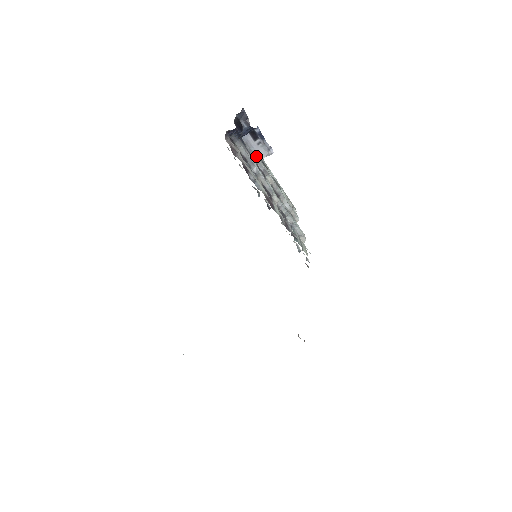
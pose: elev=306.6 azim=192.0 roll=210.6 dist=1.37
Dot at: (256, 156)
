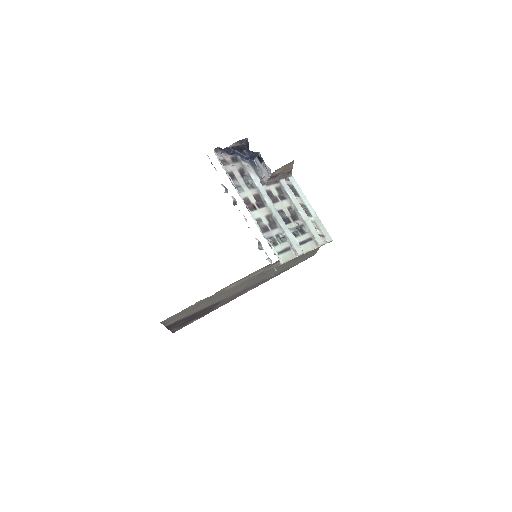
Dot at: (264, 176)
